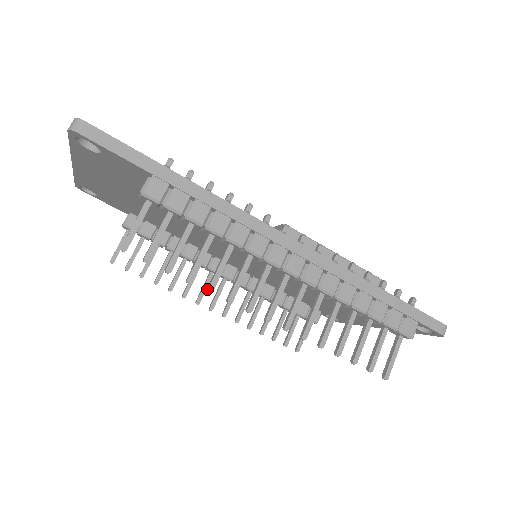
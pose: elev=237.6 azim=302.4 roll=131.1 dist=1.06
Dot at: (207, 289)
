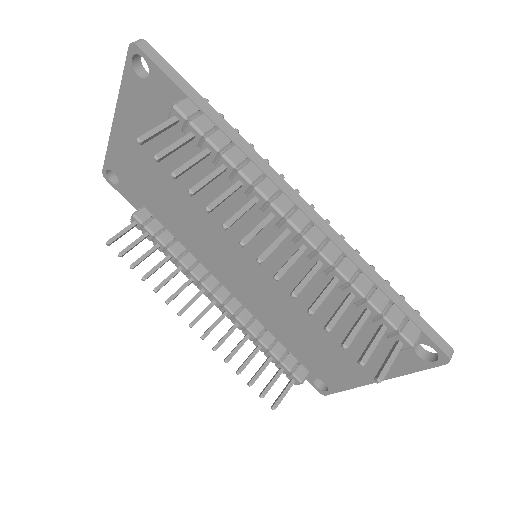
Dot at: (206, 207)
